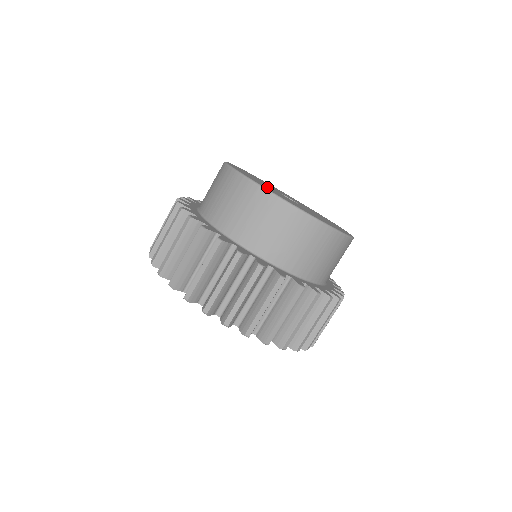
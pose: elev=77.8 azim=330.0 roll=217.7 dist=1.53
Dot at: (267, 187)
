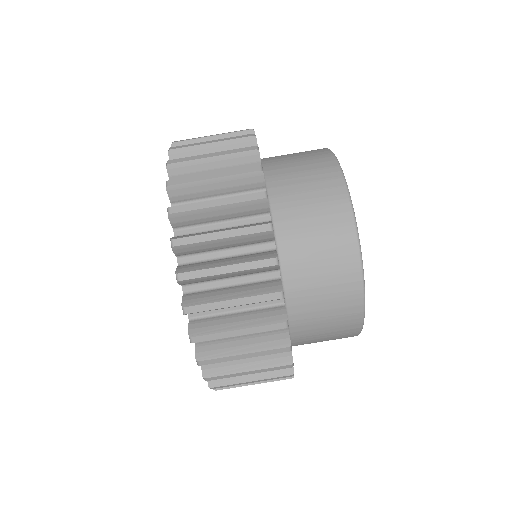
Dot at: occluded
